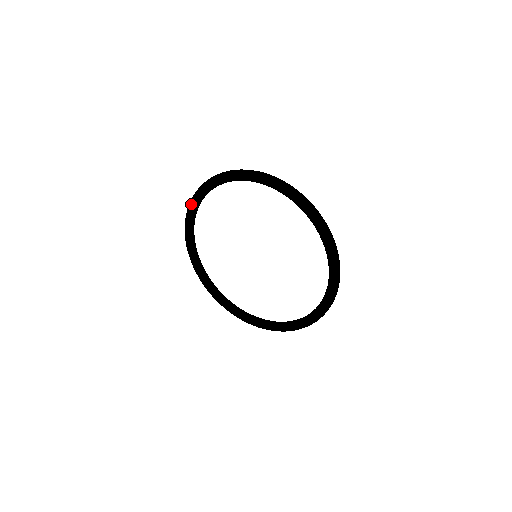
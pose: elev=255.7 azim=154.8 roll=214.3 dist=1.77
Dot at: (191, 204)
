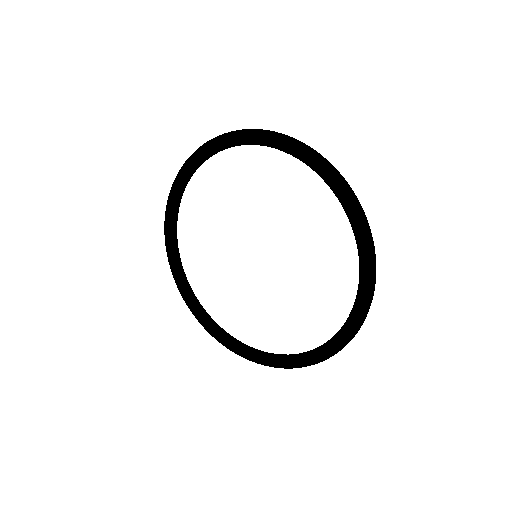
Dot at: (240, 135)
